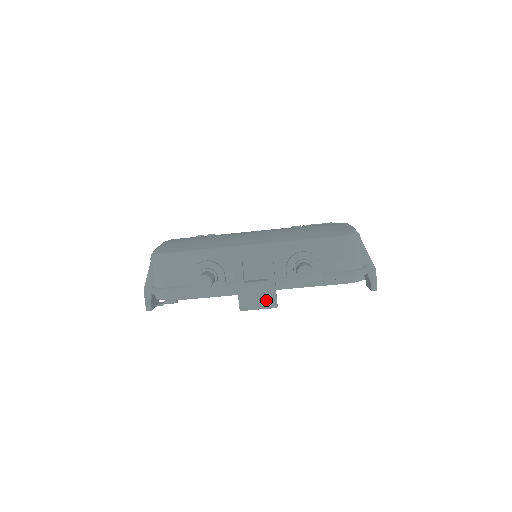
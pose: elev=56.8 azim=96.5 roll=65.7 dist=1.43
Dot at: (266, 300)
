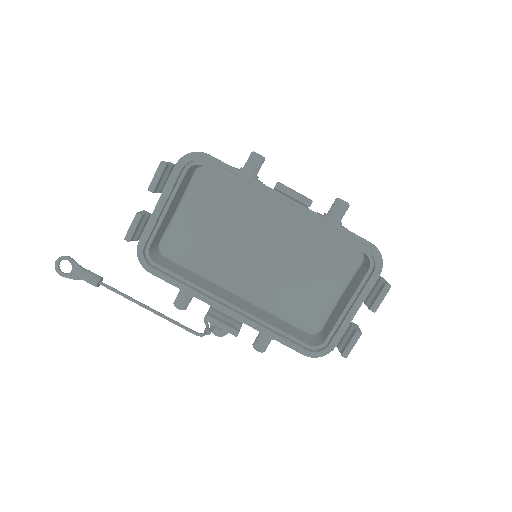
Dot at: occluded
